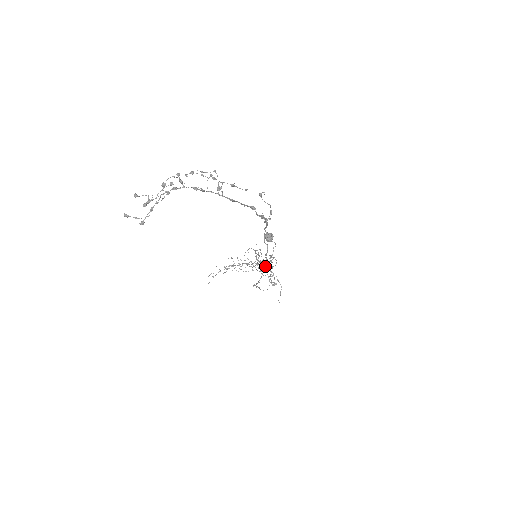
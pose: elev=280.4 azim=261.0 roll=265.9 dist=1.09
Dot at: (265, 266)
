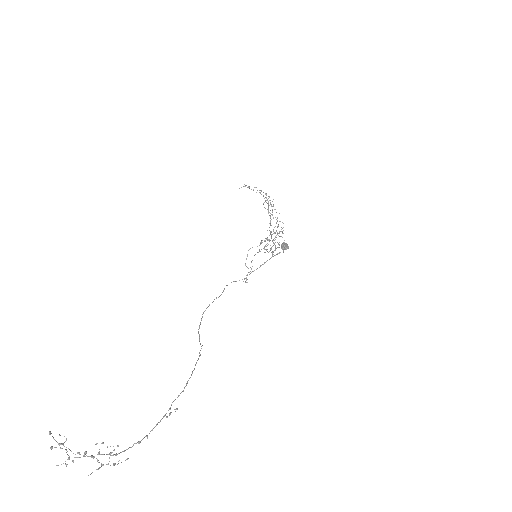
Dot at: occluded
